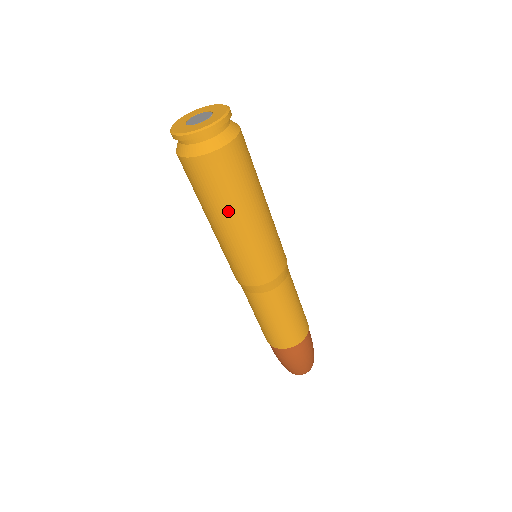
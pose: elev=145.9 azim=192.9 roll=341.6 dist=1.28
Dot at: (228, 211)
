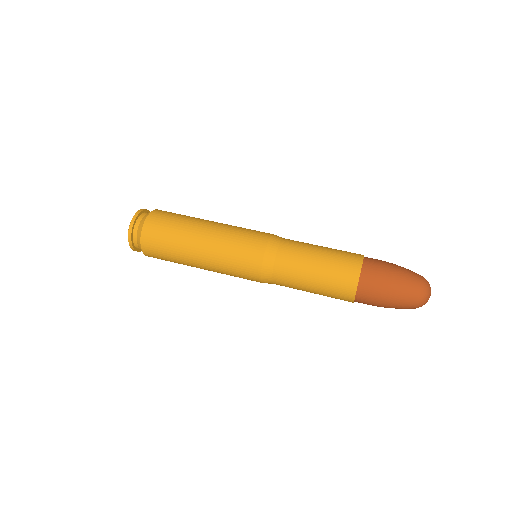
Dot at: (185, 246)
